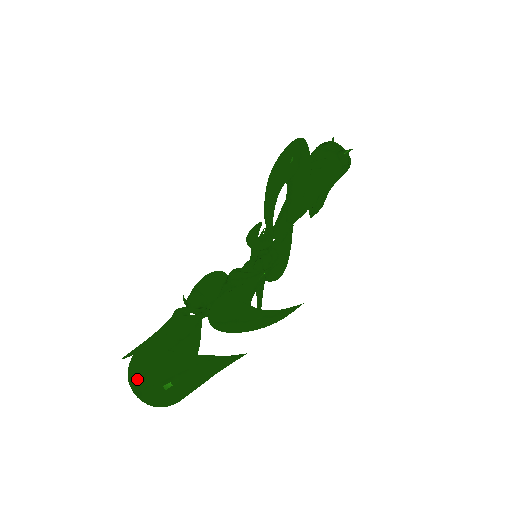
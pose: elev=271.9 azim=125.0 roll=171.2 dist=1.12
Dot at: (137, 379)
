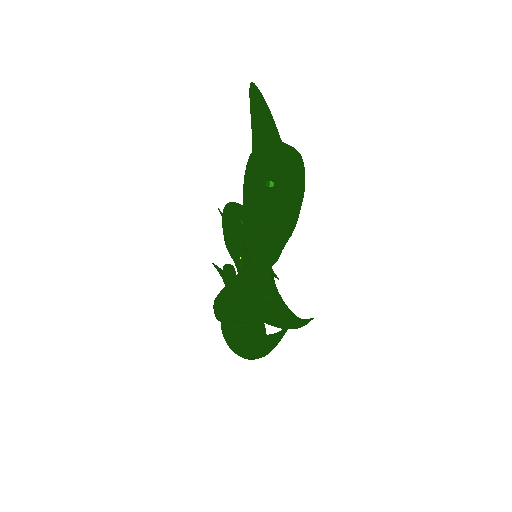
Dot at: occluded
